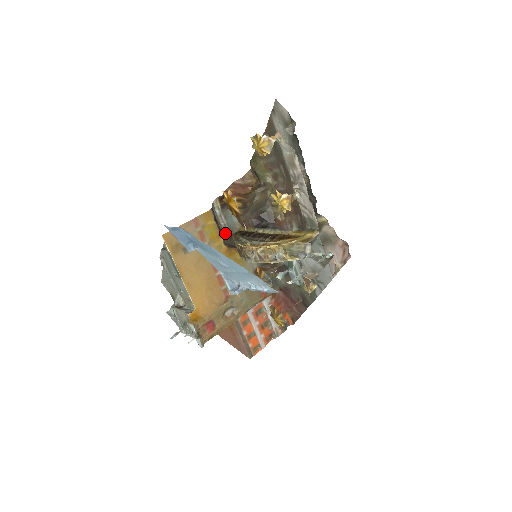
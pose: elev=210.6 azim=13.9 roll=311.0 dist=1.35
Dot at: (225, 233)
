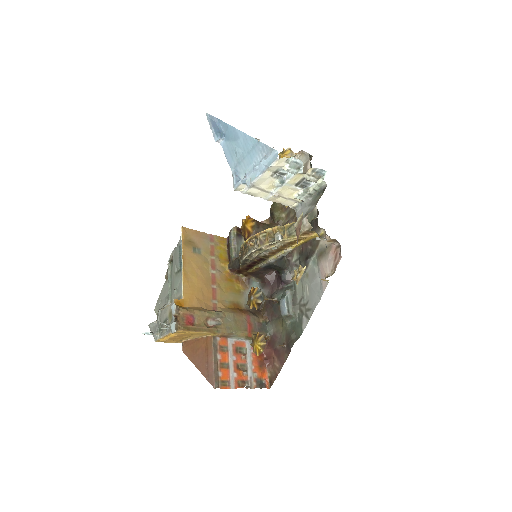
Dot at: (233, 255)
